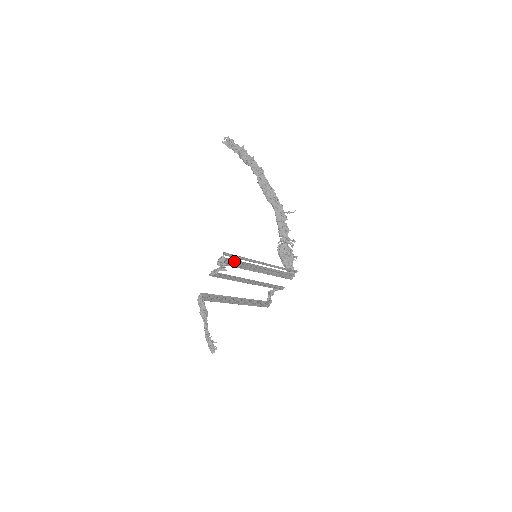
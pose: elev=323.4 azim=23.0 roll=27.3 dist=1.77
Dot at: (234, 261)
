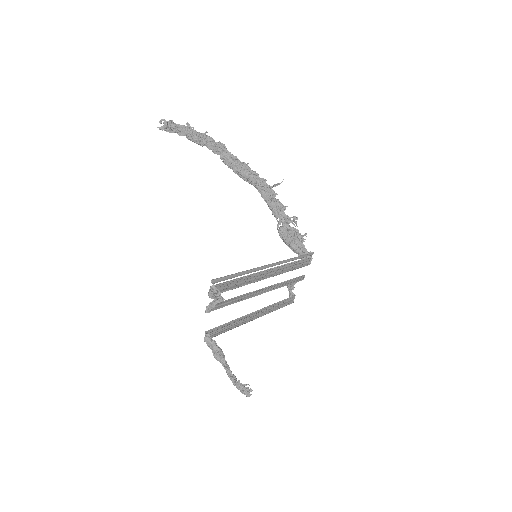
Dot at: (230, 283)
